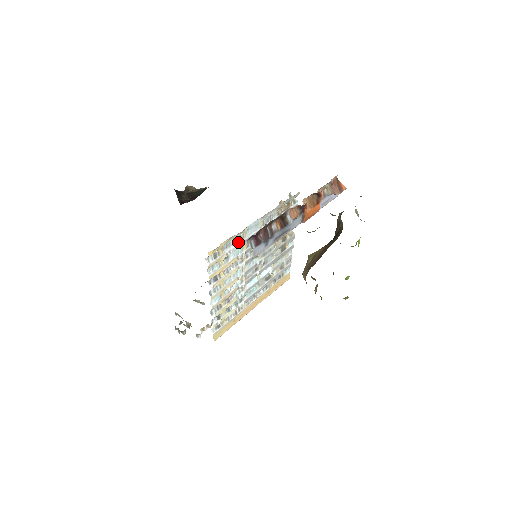
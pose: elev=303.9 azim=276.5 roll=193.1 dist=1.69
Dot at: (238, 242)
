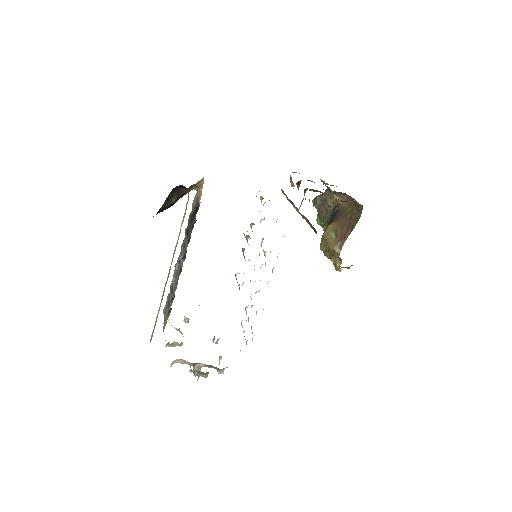
Dot at: occluded
